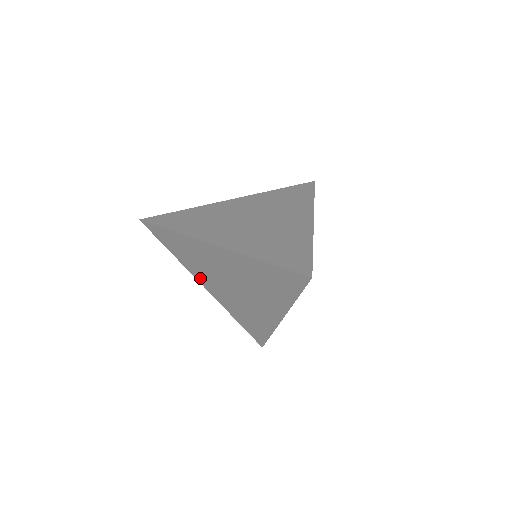
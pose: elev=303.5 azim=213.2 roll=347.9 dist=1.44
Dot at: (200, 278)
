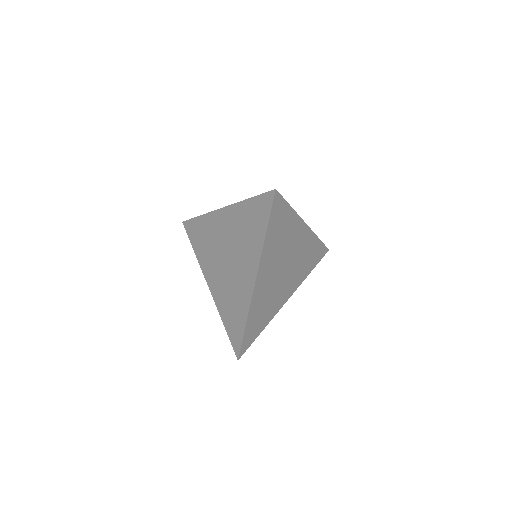
Dot at: (207, 271)
